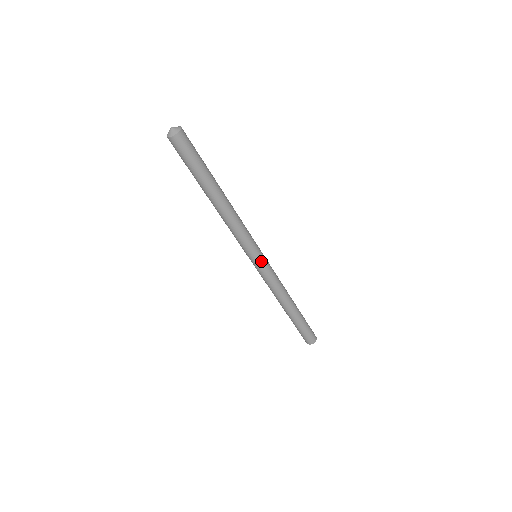
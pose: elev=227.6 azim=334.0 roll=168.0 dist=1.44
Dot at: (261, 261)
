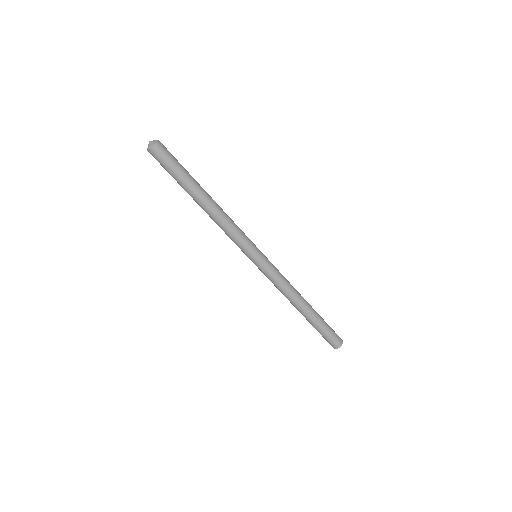
Dot at: (263, 255)
